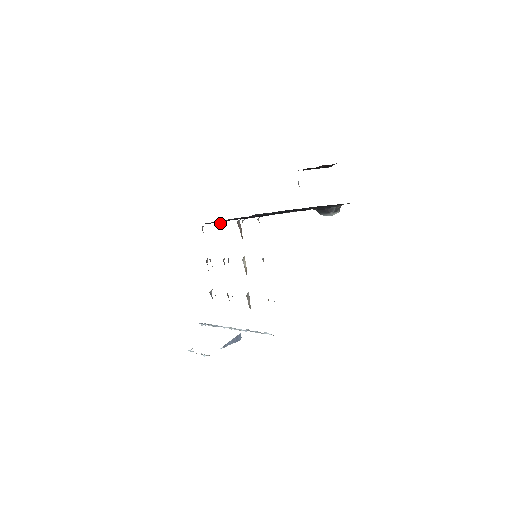
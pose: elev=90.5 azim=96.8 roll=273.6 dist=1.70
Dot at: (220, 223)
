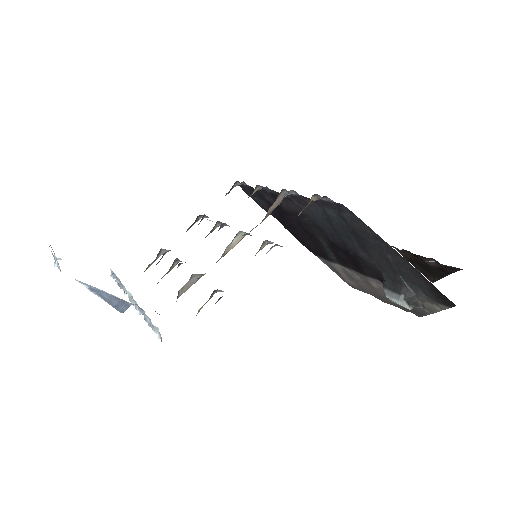
Dot at: (261, 187)
